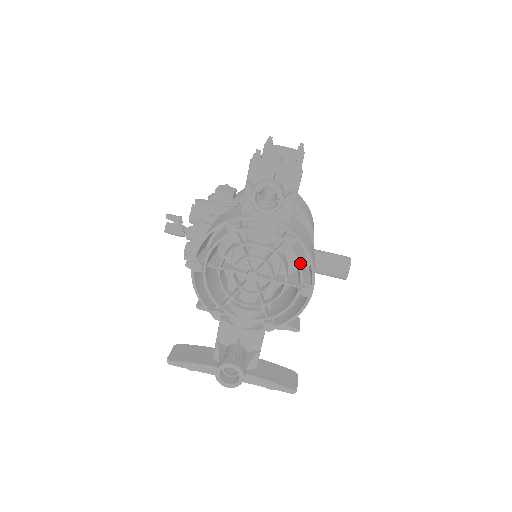
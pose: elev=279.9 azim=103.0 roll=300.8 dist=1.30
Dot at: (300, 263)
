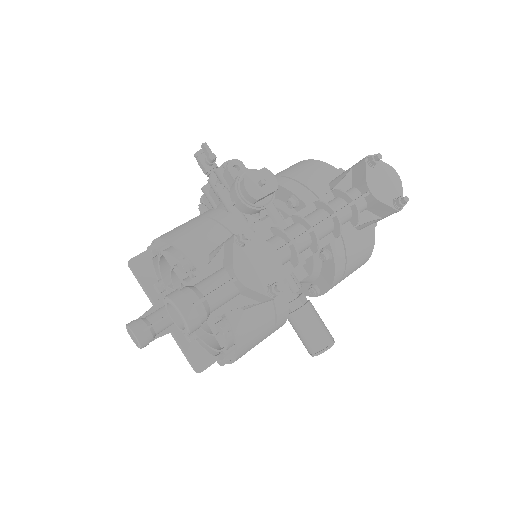
Dot at: (228, 343)
